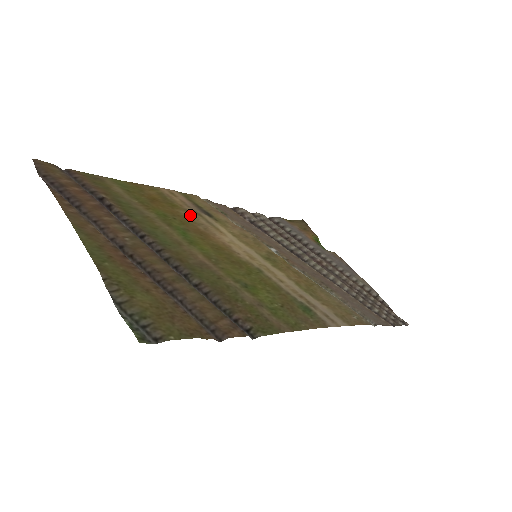
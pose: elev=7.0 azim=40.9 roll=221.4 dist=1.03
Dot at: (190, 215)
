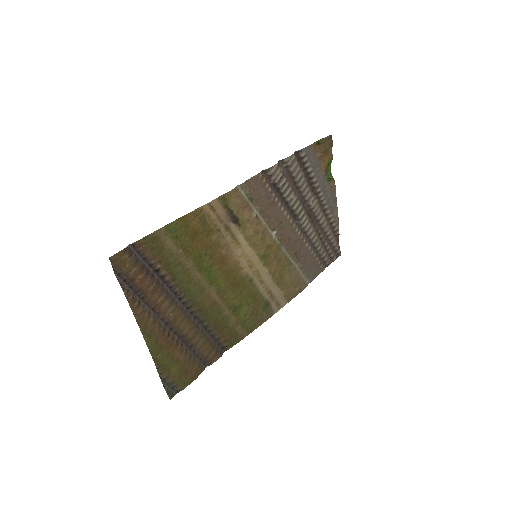
Dot at: (220, 237)
